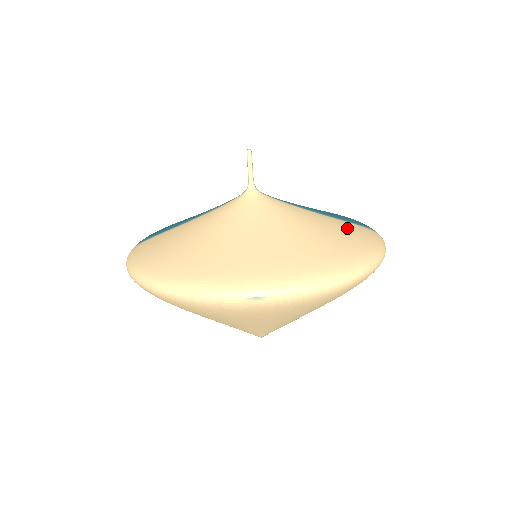
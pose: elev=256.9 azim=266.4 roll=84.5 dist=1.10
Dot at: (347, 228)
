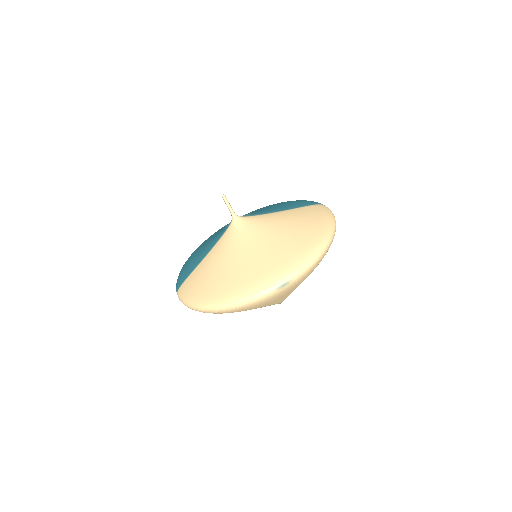
Dot at: (305, 213)
